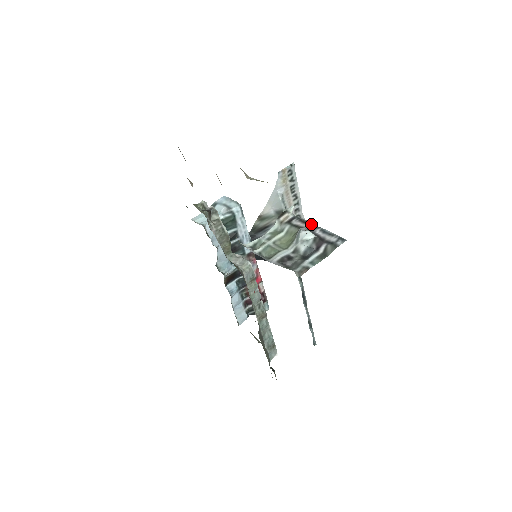
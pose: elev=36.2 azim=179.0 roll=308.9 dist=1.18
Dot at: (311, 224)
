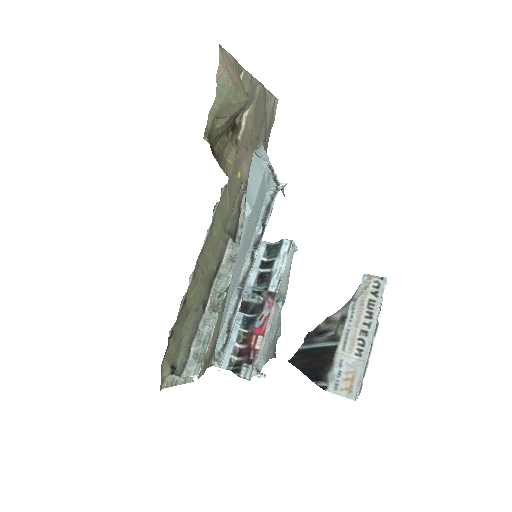
Dot at: (271, 166)
